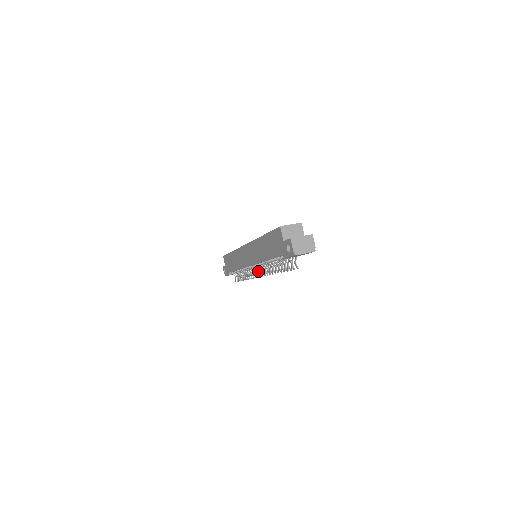
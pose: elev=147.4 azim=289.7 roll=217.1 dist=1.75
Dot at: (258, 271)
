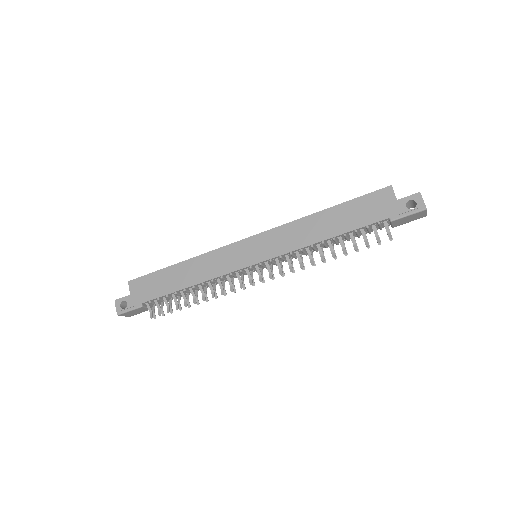
Dot at: occluded
